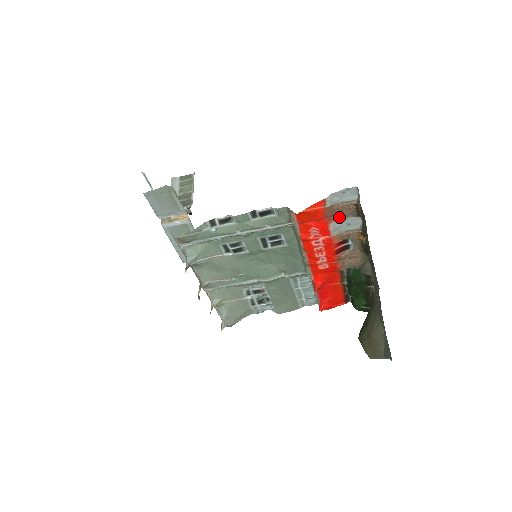
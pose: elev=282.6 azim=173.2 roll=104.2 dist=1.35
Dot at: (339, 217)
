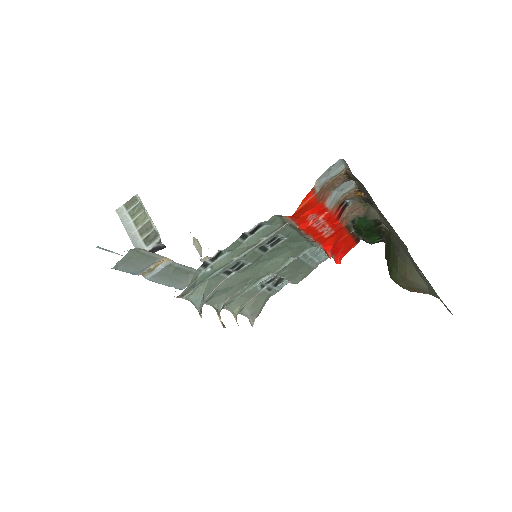
Dot at: (331, 191)
